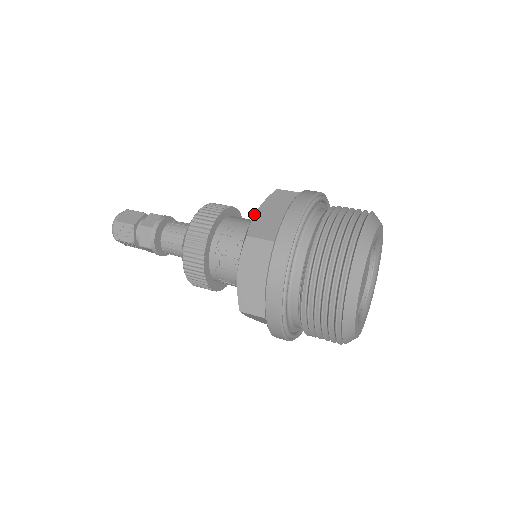
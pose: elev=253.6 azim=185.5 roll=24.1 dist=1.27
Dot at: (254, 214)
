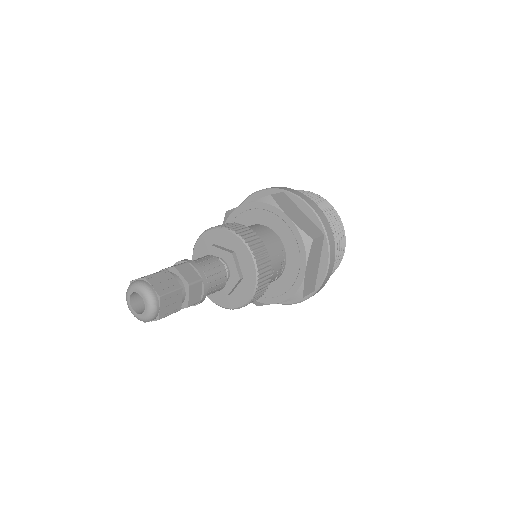
Dot at: (305, 276)
